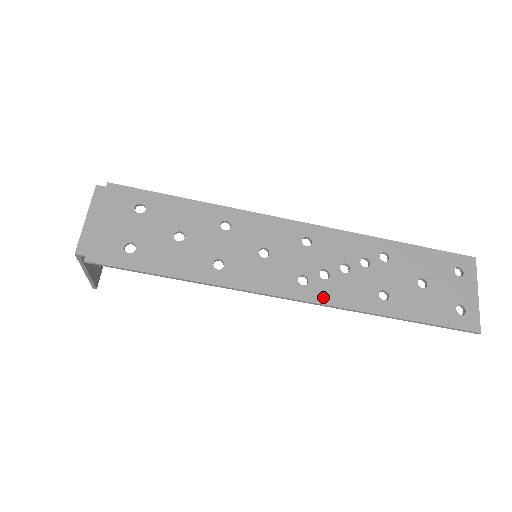
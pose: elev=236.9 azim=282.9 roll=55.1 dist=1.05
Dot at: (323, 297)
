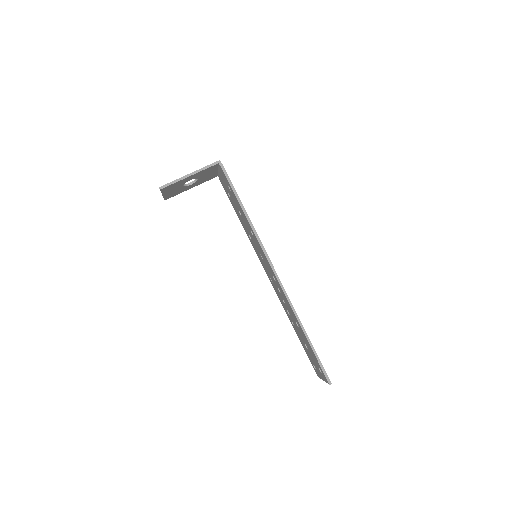
Dot at: occluded
